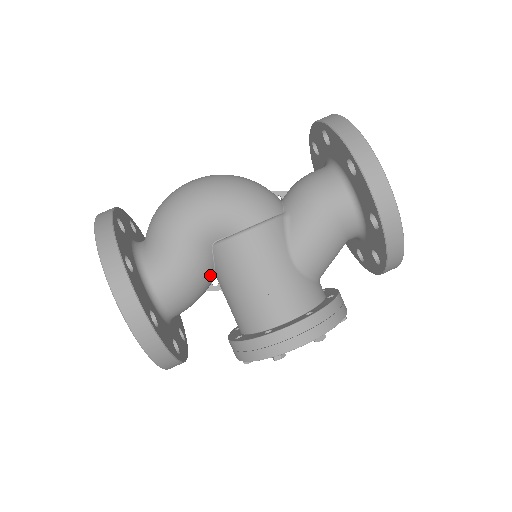
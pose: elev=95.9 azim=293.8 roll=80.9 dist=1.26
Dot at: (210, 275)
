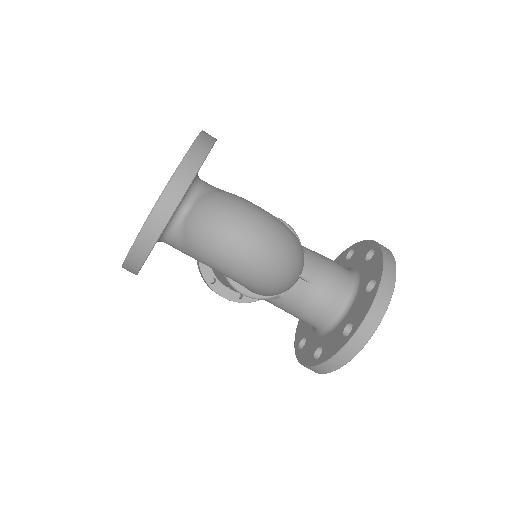
Dot at: occluded
